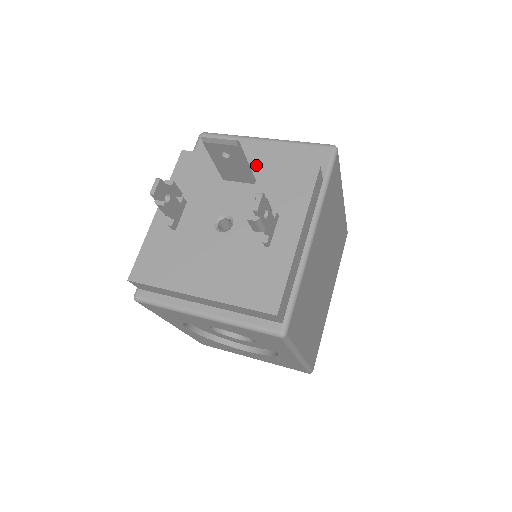
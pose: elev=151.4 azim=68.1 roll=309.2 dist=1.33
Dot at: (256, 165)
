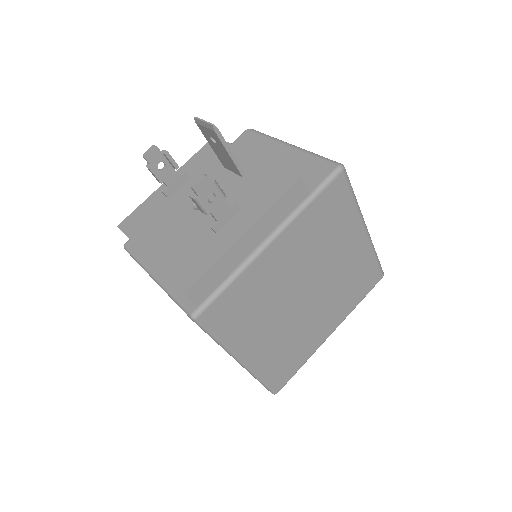
Dot at: (255, 161)
